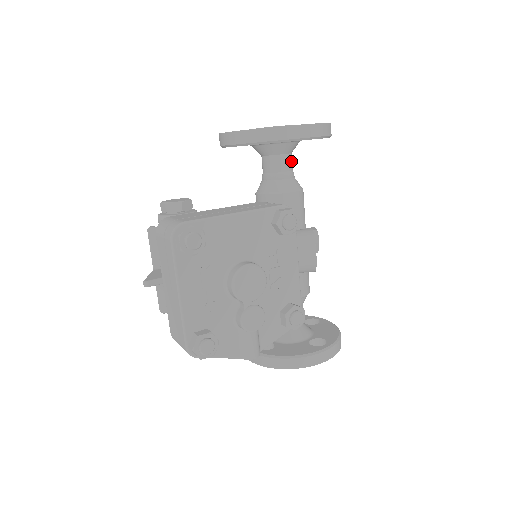
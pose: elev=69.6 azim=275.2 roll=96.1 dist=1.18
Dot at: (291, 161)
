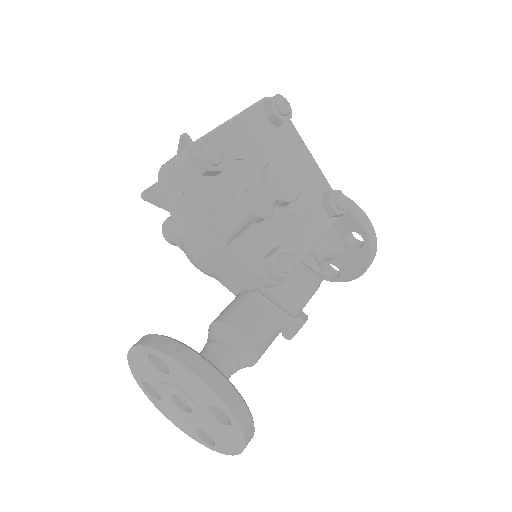
Dot at: (325, 256)
